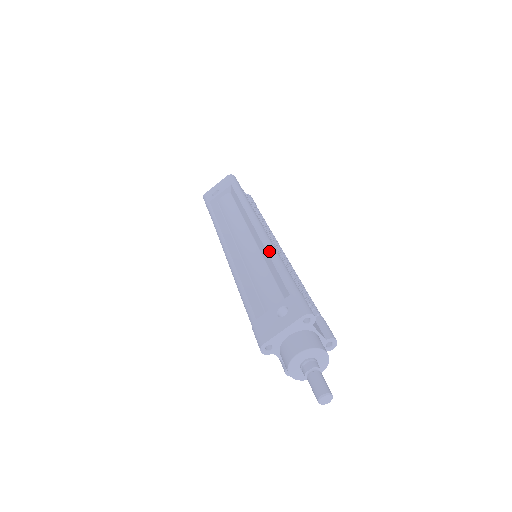
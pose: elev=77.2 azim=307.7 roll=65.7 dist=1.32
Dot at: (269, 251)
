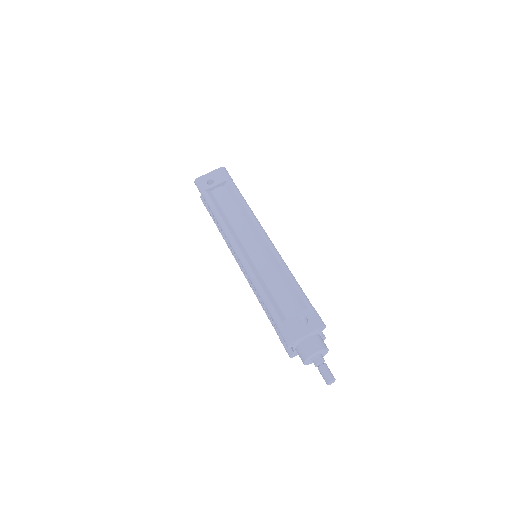
Dot at: (282, 264)
